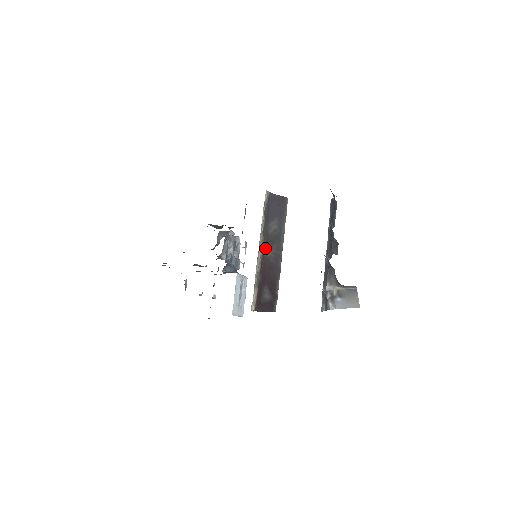
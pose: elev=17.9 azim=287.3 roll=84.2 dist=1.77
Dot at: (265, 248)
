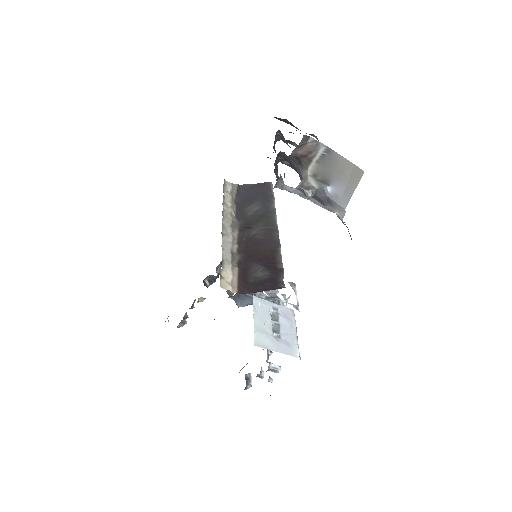
Dot at: (244, 229)
